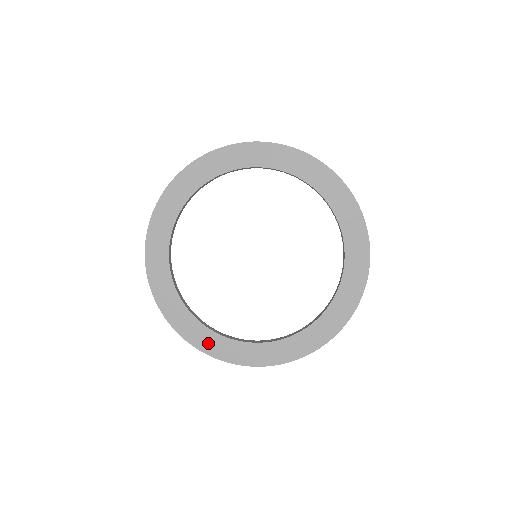
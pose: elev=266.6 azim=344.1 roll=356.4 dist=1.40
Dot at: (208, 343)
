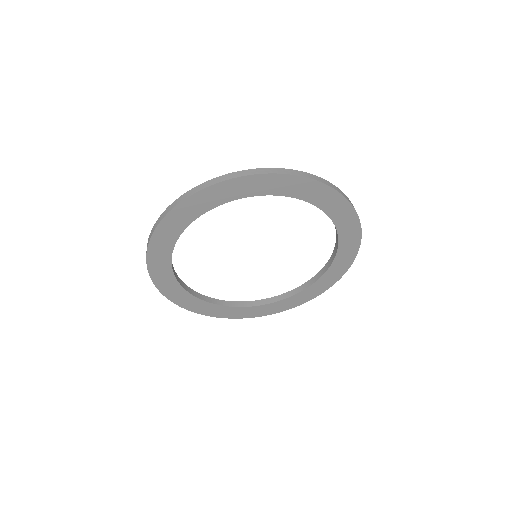
Dot at: (185, 301)
